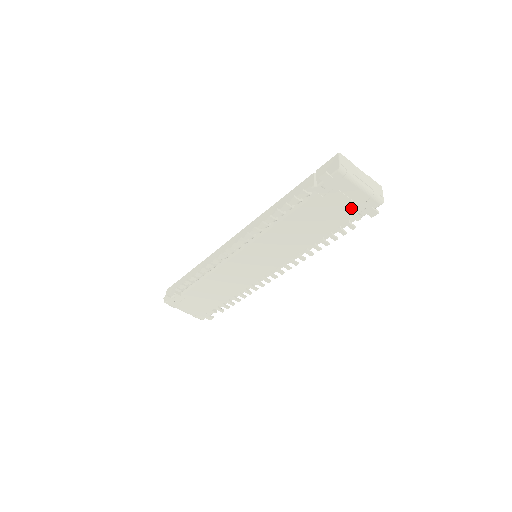
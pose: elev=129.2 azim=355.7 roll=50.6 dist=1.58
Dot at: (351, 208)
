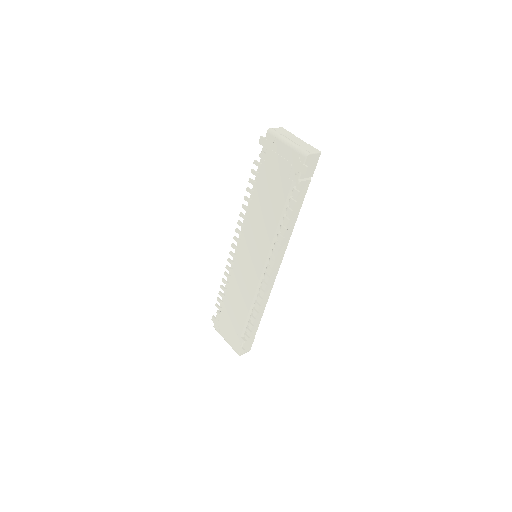
Dot at: (288, 169)
